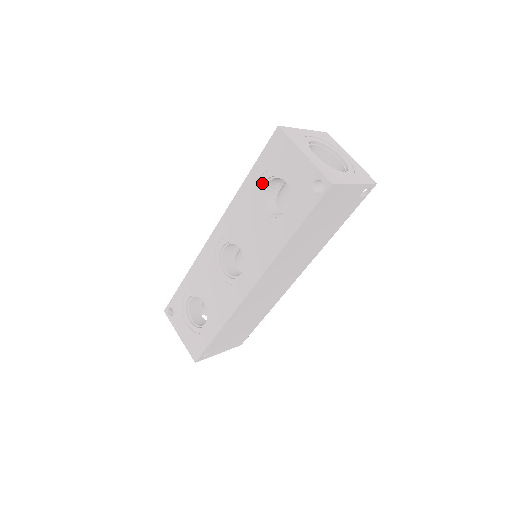
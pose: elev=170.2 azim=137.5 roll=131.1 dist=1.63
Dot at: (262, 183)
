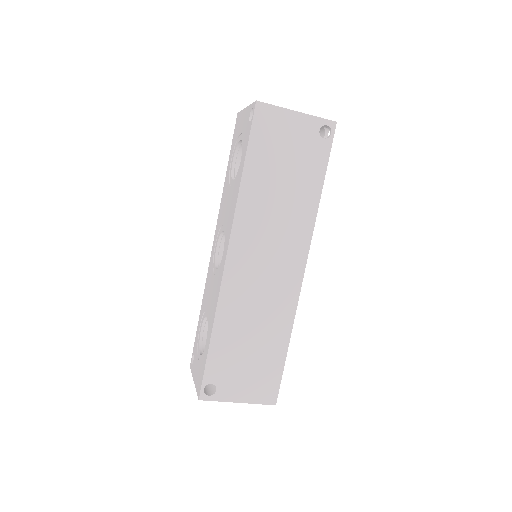
Dot at: (232, 162)
